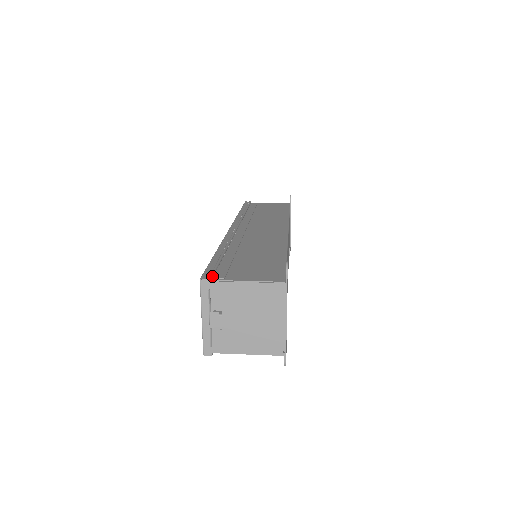
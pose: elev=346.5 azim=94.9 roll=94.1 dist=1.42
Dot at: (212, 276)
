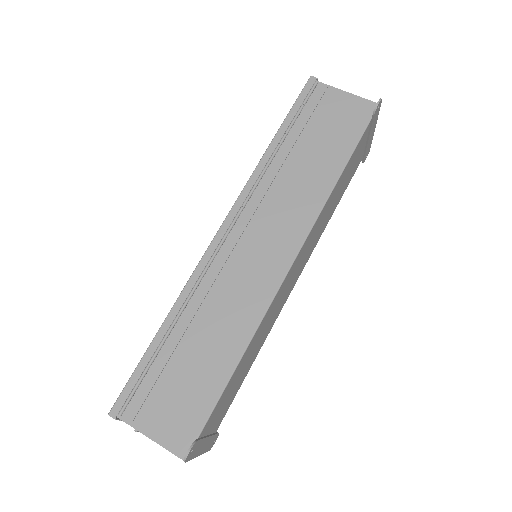
Dot at: (120, 416)
